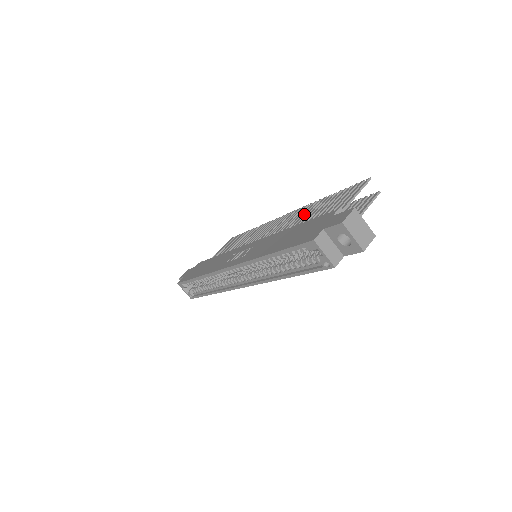
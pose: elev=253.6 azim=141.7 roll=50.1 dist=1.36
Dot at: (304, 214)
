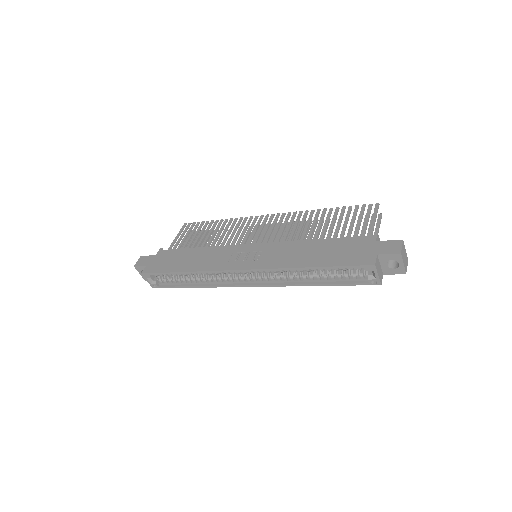
Dot at: (309, 223)
